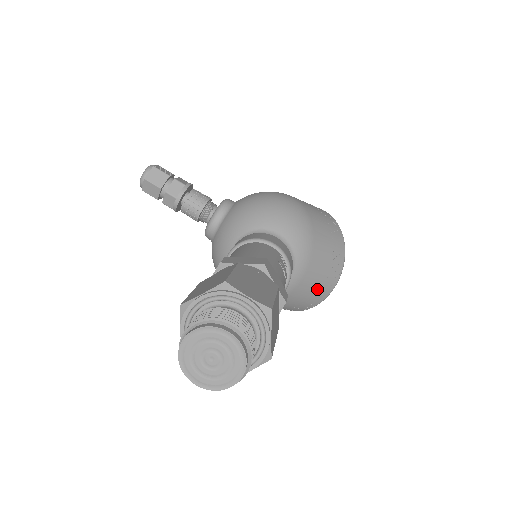
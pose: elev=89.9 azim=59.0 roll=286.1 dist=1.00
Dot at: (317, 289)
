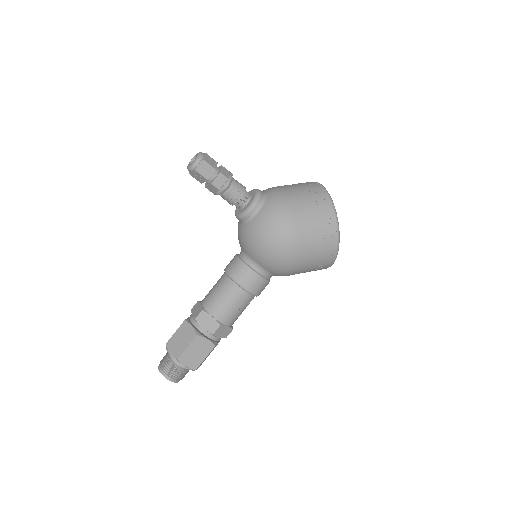
Dot at: occluded
